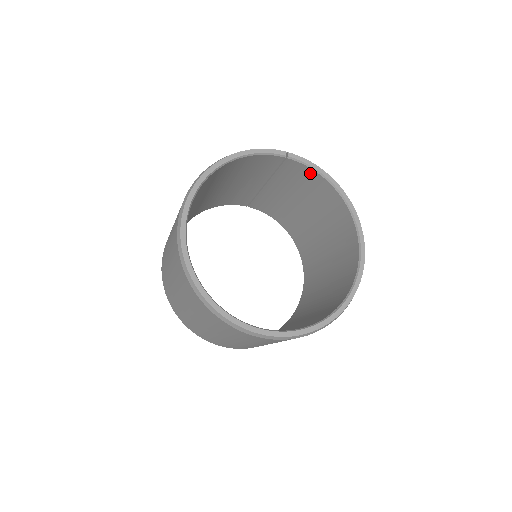
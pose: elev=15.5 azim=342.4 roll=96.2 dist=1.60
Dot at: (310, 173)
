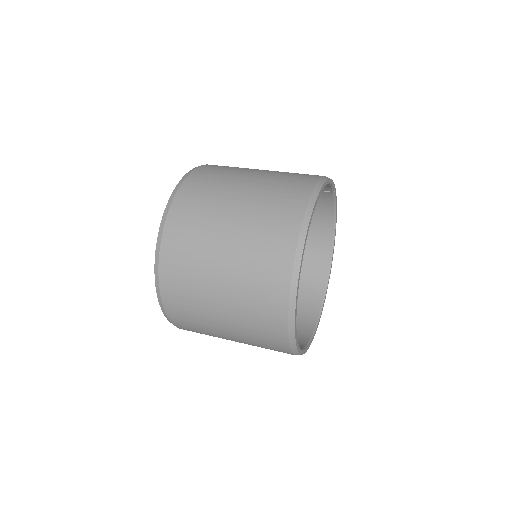
Dot at: (328, 206)
